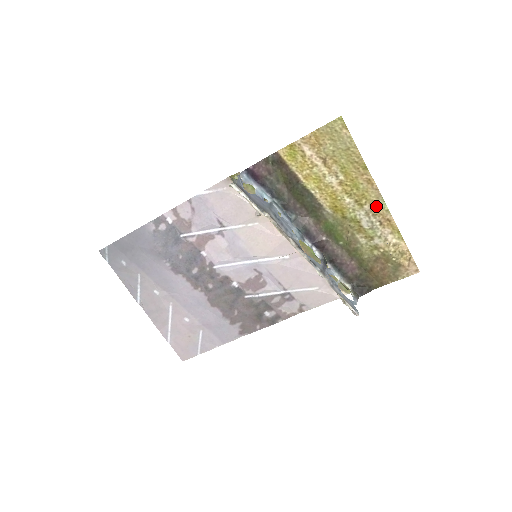
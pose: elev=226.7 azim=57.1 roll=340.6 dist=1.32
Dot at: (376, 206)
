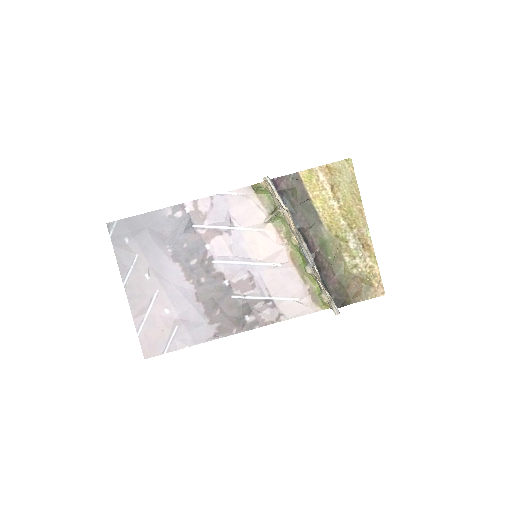
Dot at: (362, 232)
